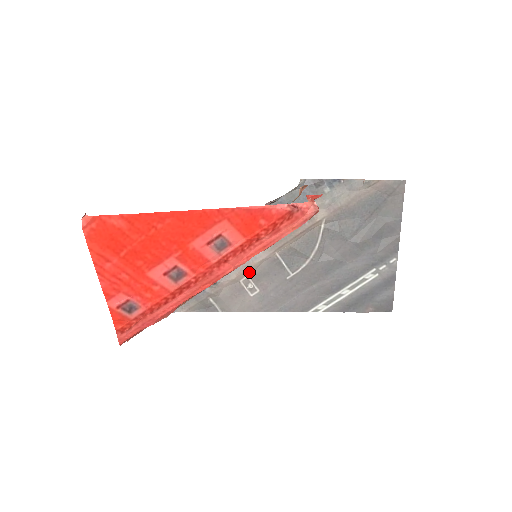
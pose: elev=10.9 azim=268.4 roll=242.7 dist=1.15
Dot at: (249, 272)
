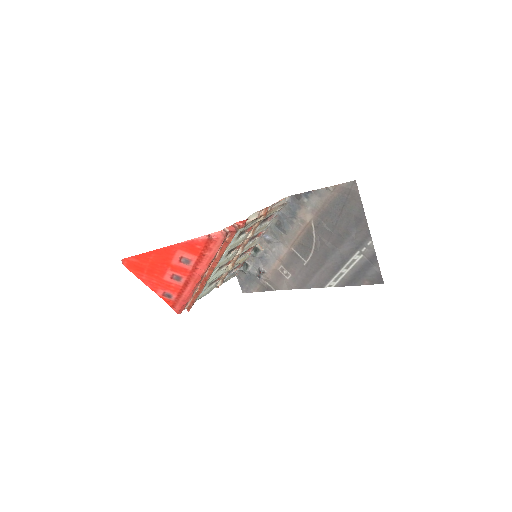
Dot at: (281, 263)
